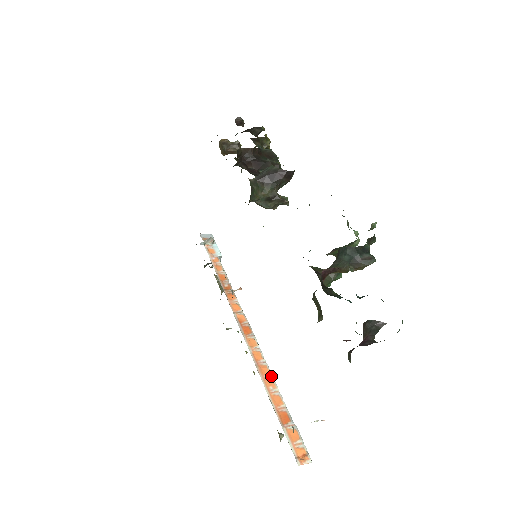
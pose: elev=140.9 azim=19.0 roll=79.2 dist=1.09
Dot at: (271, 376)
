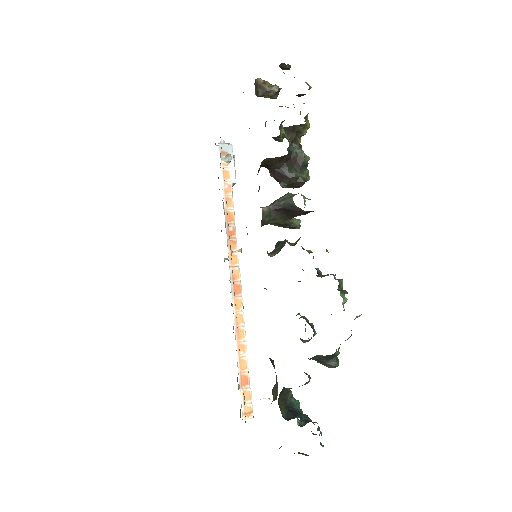
Dot at: (245, 341)
